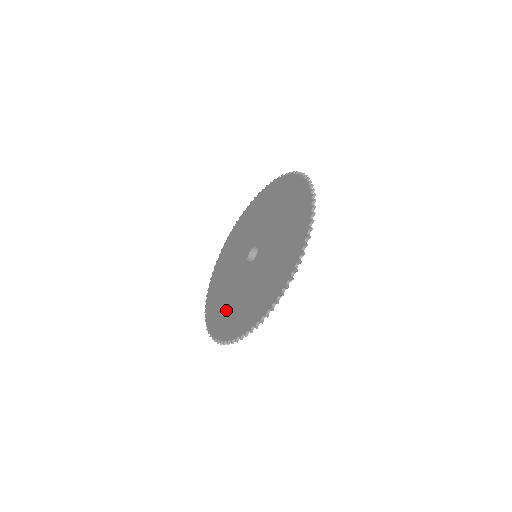
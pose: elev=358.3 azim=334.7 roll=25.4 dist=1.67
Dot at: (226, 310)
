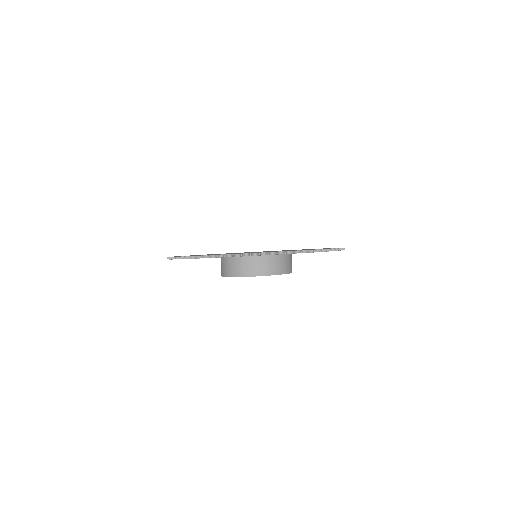
Dot at: occluded
